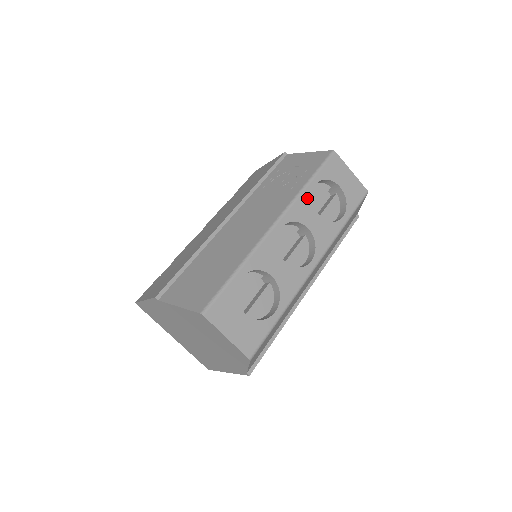
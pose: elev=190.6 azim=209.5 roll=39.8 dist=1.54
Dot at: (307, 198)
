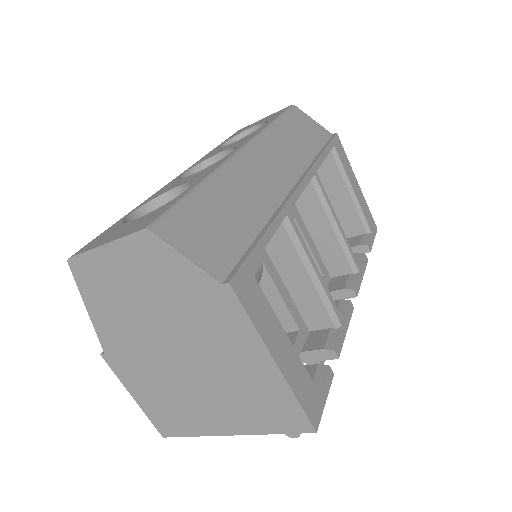
Dot at: occluded
